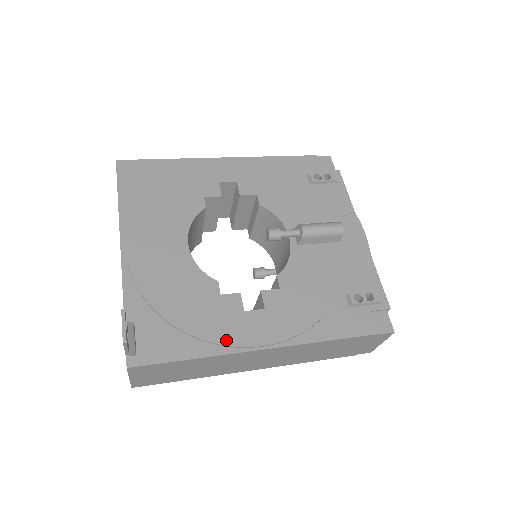
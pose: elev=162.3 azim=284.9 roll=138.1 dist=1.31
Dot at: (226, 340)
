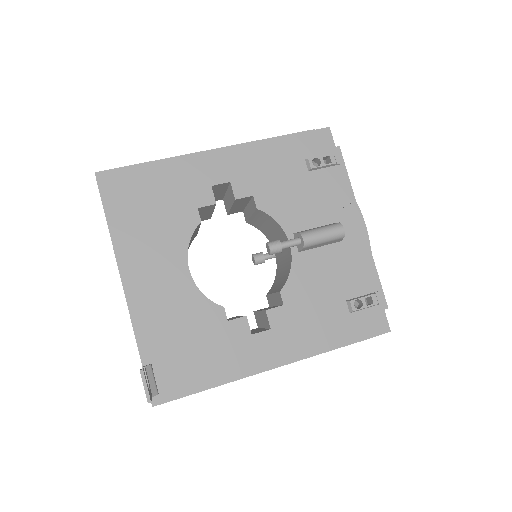
Dot at: (238, 367)
